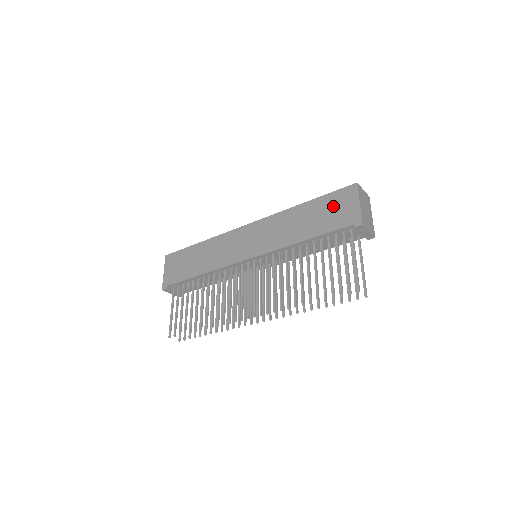
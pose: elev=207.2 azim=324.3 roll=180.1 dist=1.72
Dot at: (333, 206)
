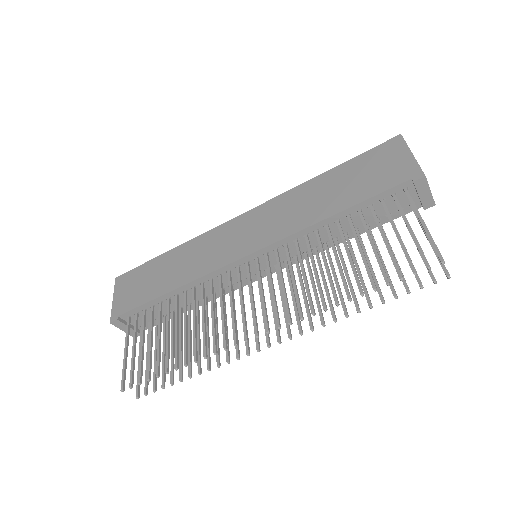
Dot at: (371, 166)
